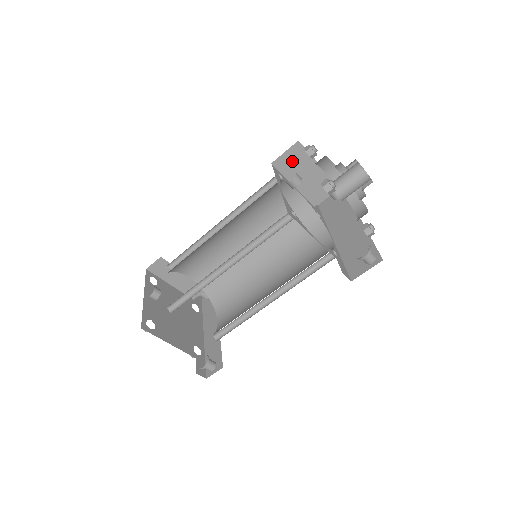
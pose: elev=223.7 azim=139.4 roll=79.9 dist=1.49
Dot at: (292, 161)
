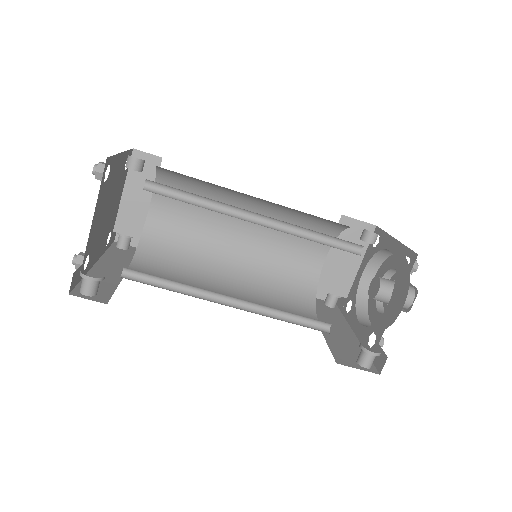
Dot at: (353, 233)
